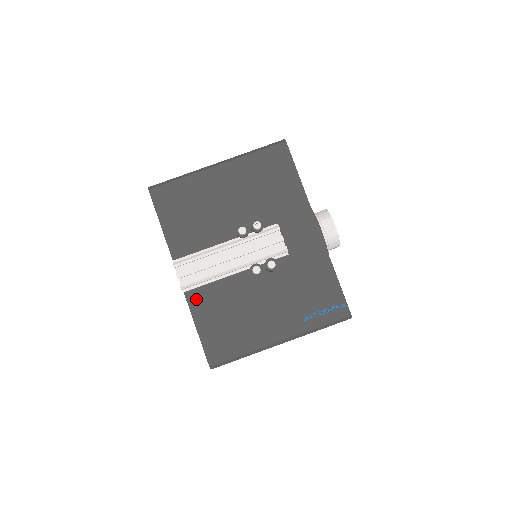
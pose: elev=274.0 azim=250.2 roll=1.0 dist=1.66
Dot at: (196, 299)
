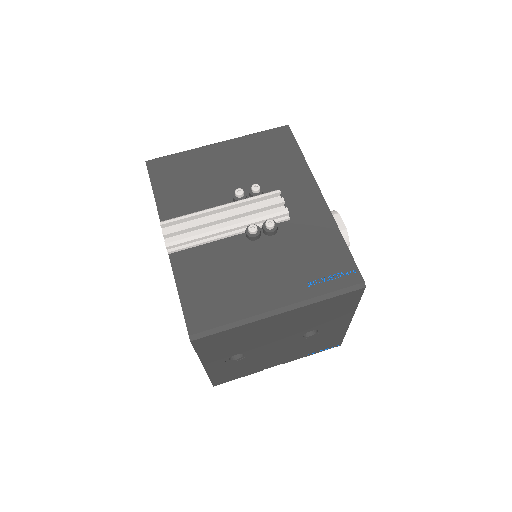
Dot at: (182, 261)
